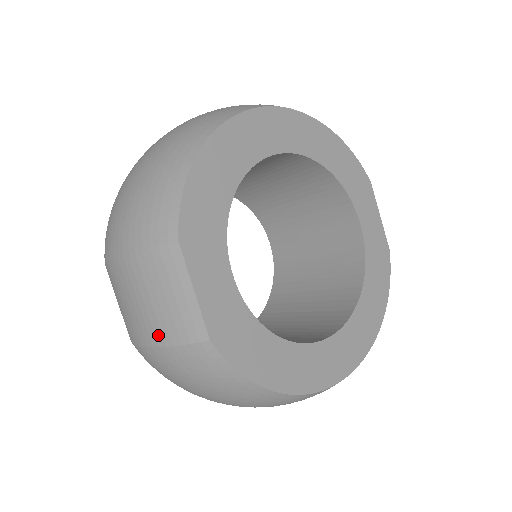
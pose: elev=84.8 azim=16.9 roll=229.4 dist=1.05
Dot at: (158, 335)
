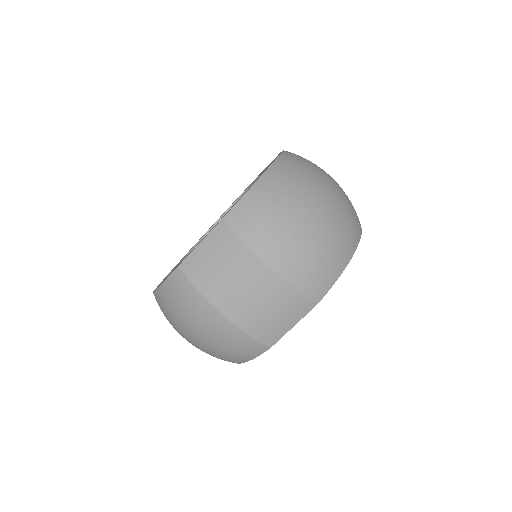
Dot at: (246, 323)
